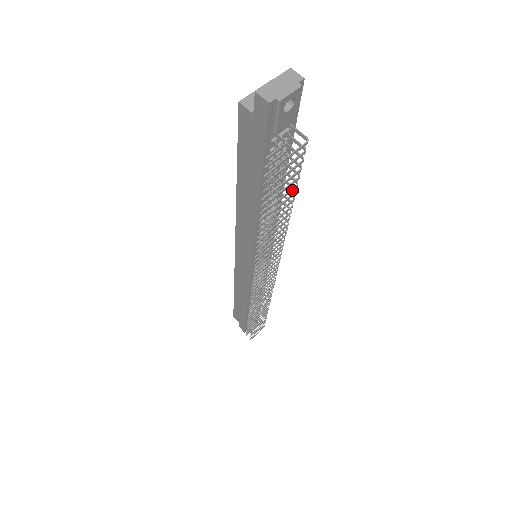
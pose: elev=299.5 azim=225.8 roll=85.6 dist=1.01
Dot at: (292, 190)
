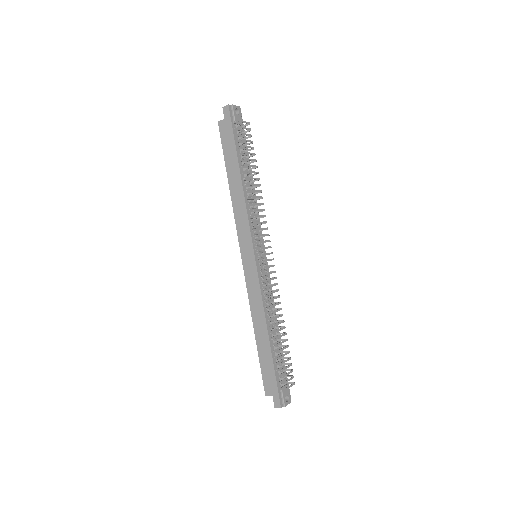
Dot at: (253, 154)
